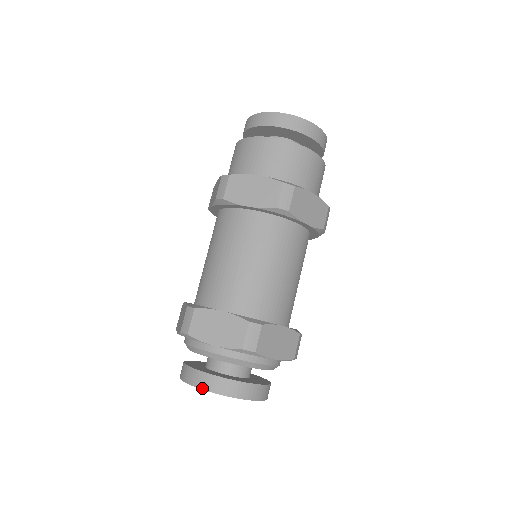
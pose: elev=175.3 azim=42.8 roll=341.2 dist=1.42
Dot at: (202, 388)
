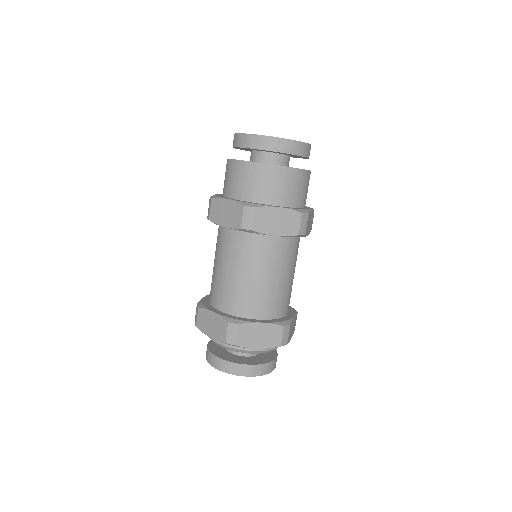
Dot at: (245, 376)
